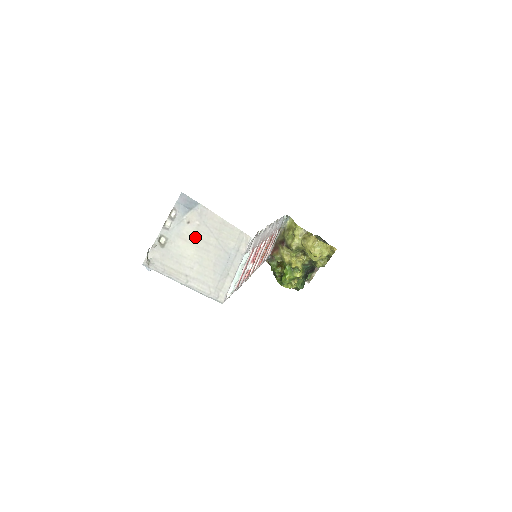
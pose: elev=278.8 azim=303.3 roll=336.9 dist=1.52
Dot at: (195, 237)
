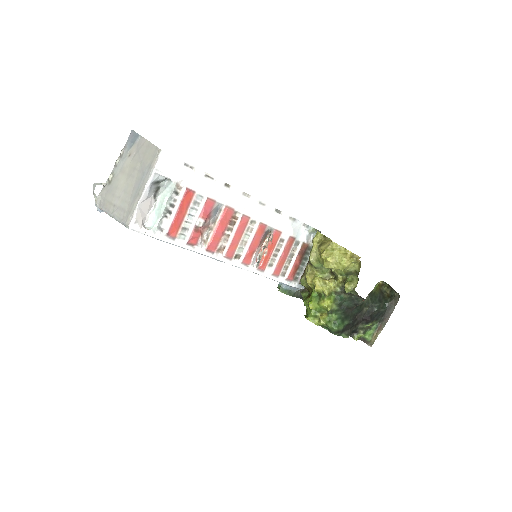
Dot at: (130, 167)
